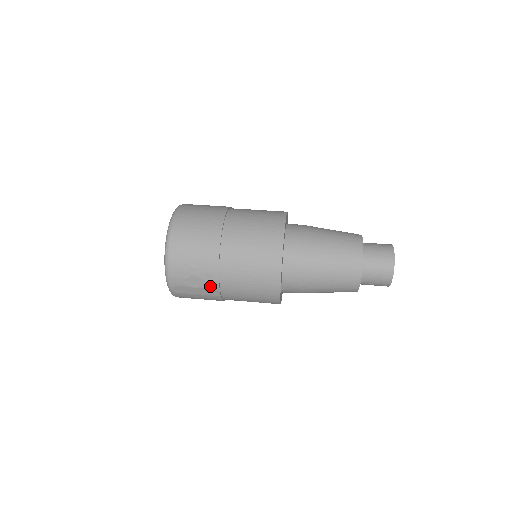
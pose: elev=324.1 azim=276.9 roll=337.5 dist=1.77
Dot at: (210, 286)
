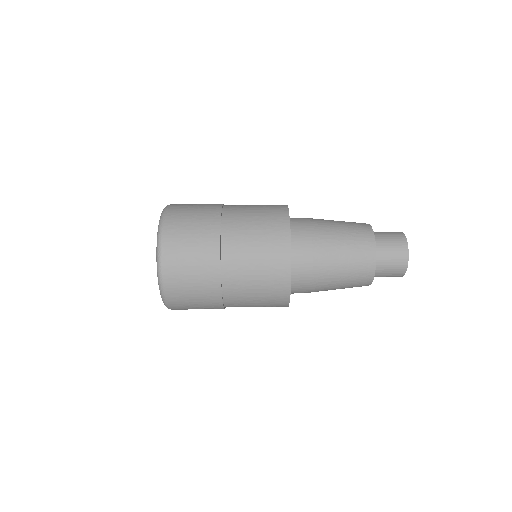
Dot at: occluded
